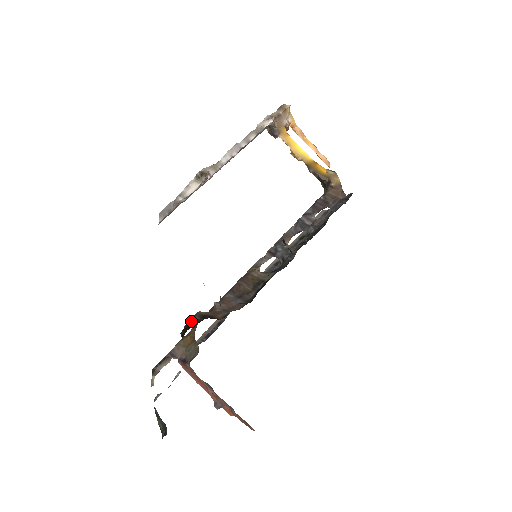
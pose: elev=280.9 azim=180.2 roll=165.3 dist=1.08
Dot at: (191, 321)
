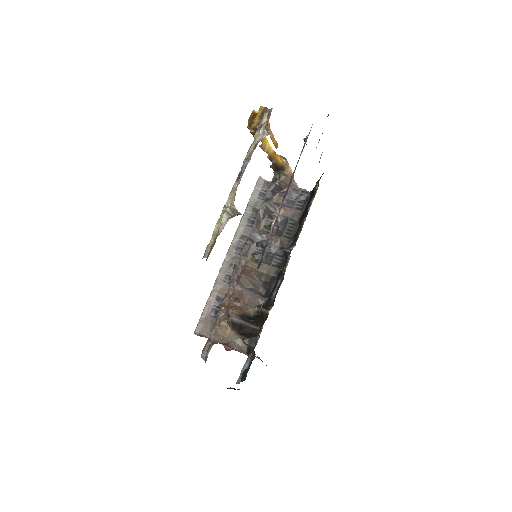
Dot at: (233, 323)
